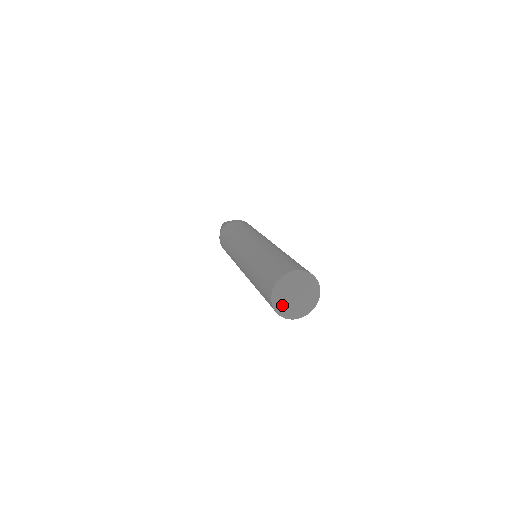
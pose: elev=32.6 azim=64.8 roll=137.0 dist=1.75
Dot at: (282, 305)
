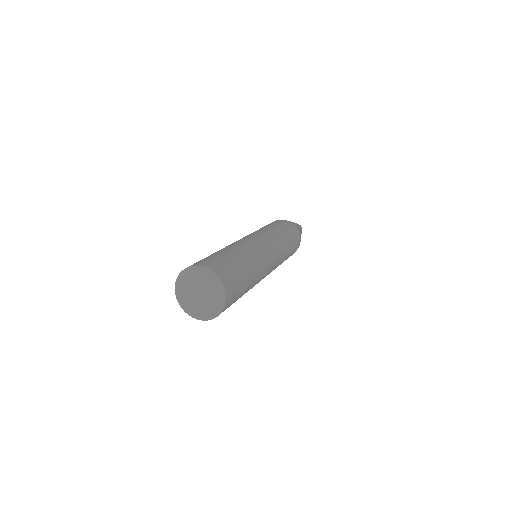
Dot at: (190, 306)
